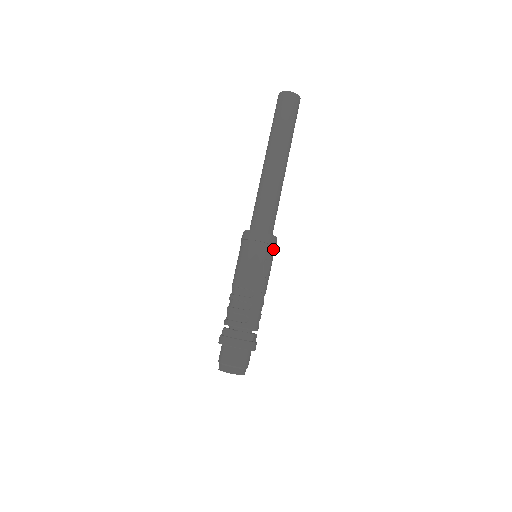
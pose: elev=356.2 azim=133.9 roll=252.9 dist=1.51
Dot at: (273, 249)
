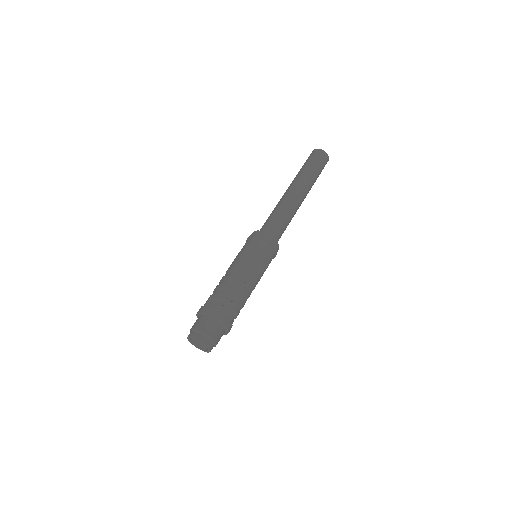
Dot at: (274, 255)
